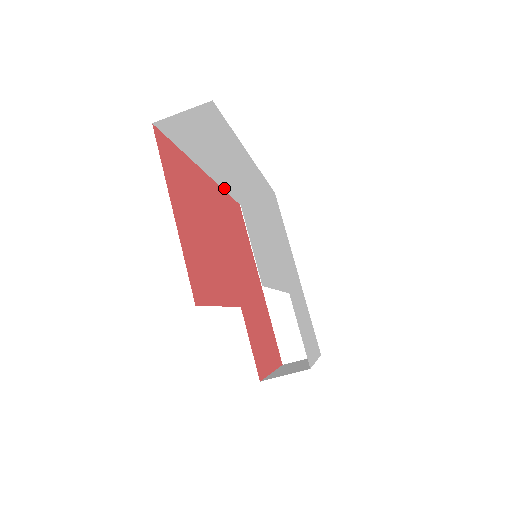
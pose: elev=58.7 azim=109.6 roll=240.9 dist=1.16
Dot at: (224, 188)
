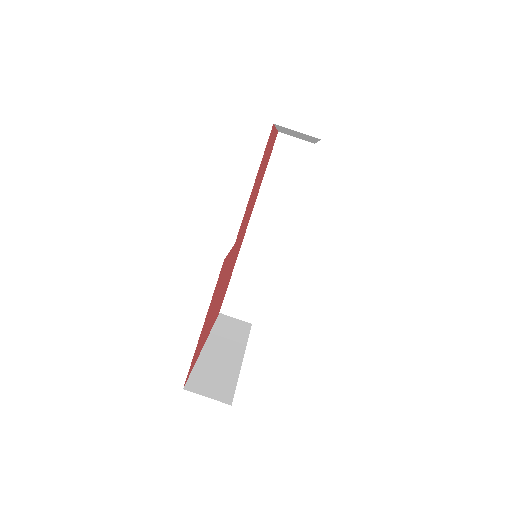
Dot at: (237, 264)
